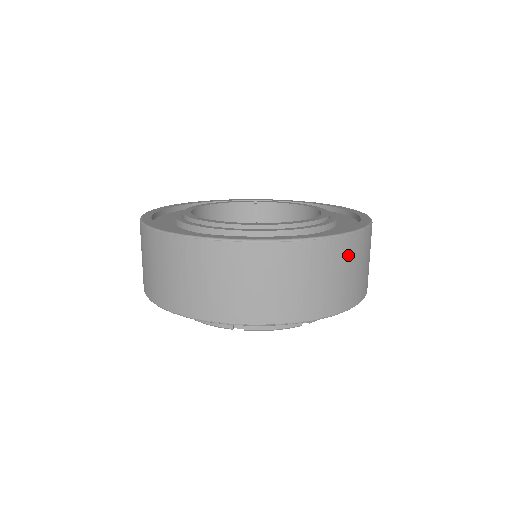
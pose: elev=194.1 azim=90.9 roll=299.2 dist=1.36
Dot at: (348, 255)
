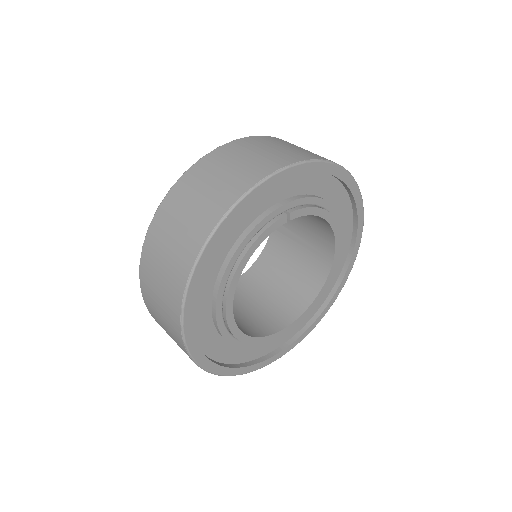
Dot at: occluded
